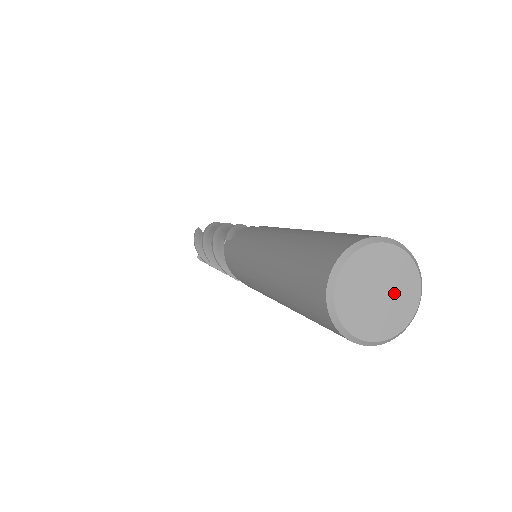
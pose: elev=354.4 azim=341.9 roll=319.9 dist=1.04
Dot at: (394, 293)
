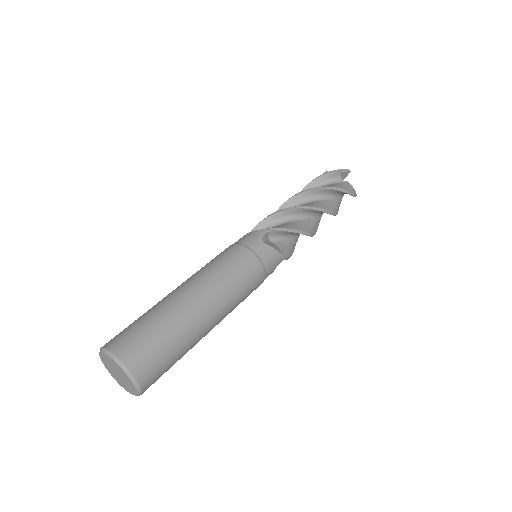
Dot at: (123, 377)
